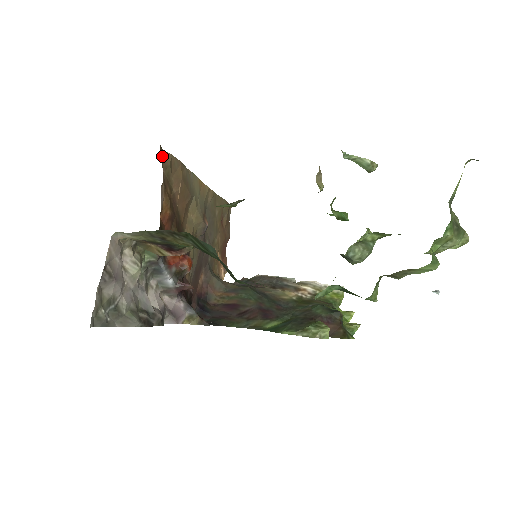
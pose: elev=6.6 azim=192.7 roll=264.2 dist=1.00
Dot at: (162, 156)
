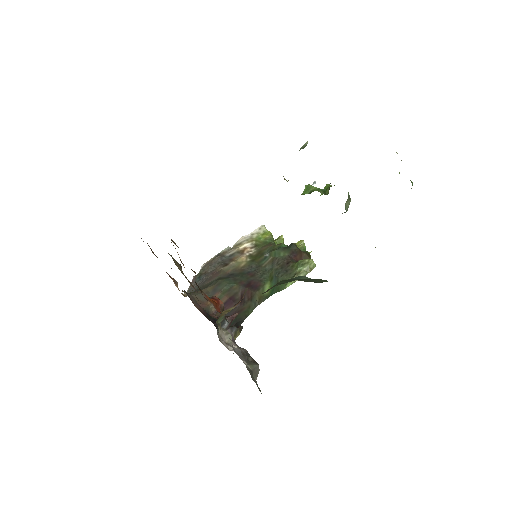
Dot at: occluded
